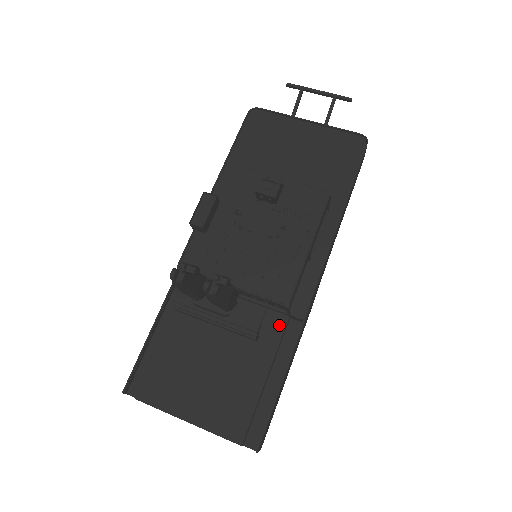
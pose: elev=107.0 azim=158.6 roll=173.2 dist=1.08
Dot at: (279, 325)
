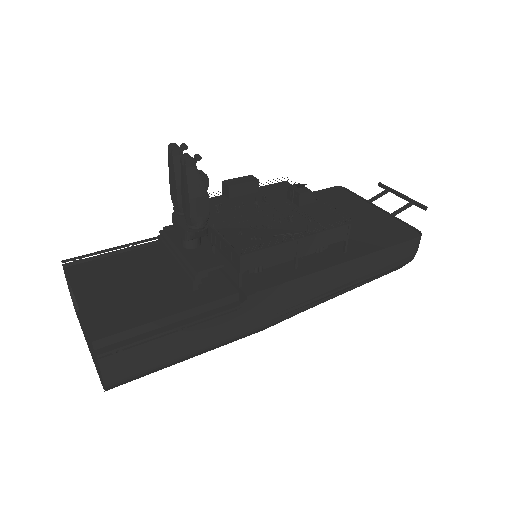
Dot at: (224, 292)
